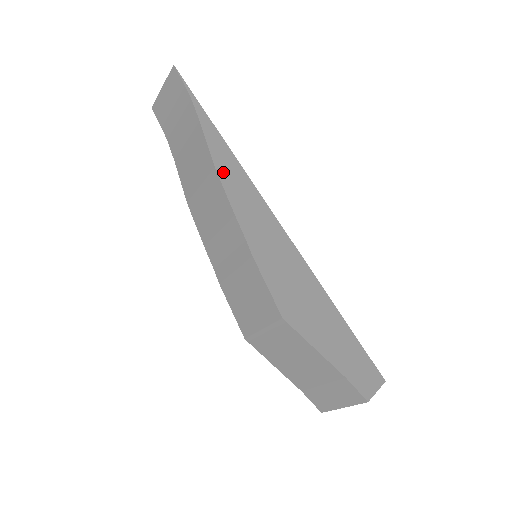
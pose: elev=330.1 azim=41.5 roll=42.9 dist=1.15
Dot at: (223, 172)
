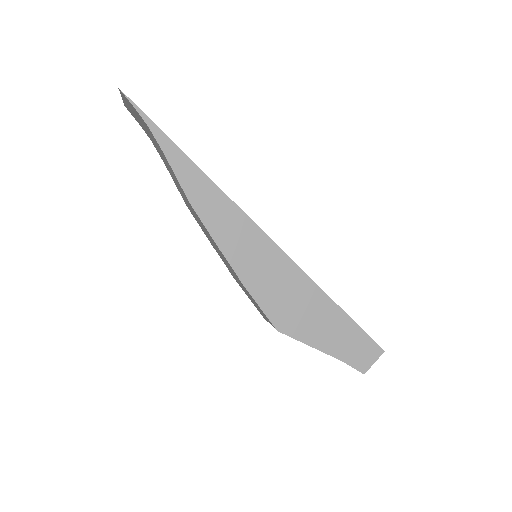
Dot at: (199, 204)
